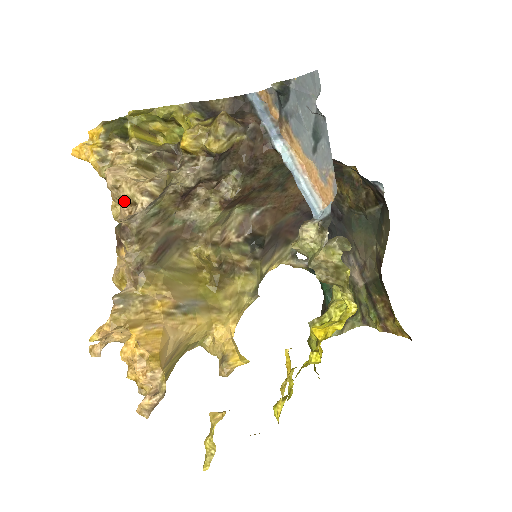
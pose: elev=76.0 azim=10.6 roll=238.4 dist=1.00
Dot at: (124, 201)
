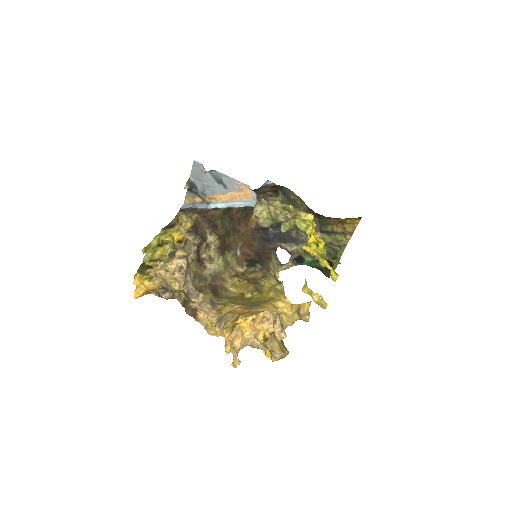
Dot at: (176, 273)
